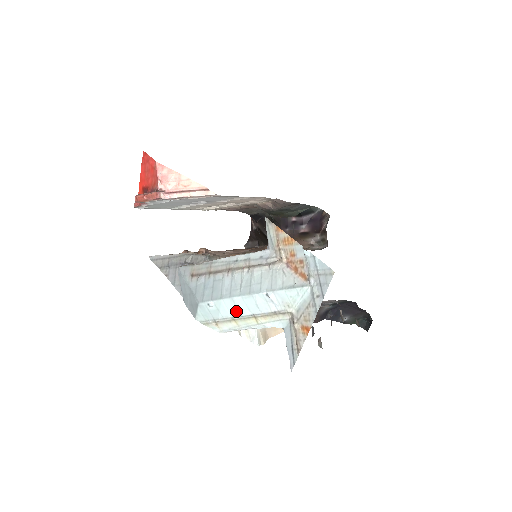
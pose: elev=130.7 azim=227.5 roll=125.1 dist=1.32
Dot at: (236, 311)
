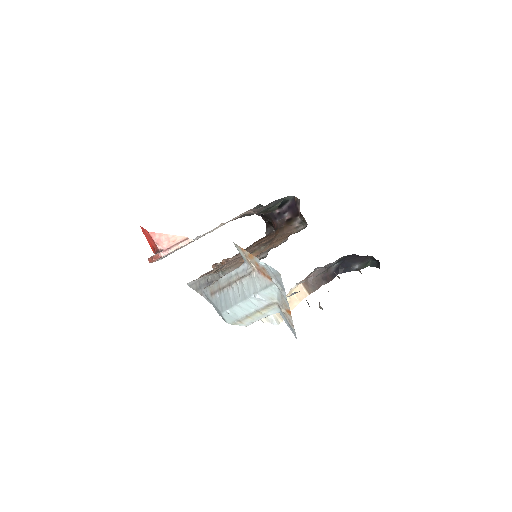
Dot at: (245, 311)
